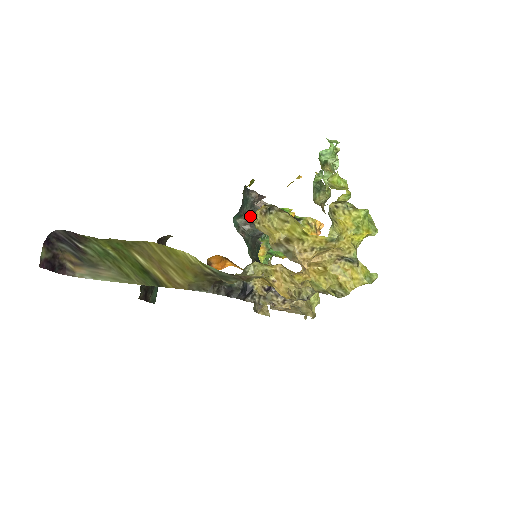
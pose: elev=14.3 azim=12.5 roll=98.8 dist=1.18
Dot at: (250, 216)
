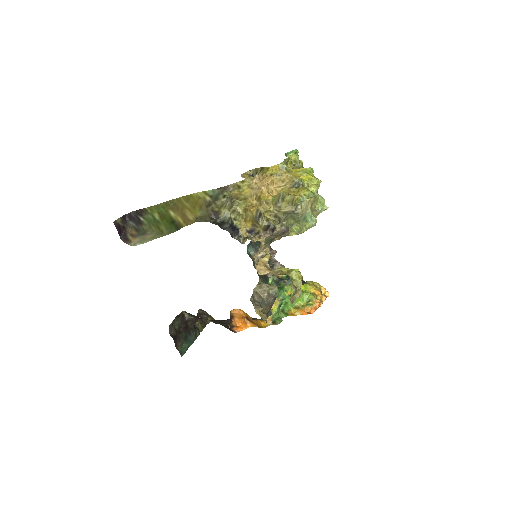
Dot at: occluded
